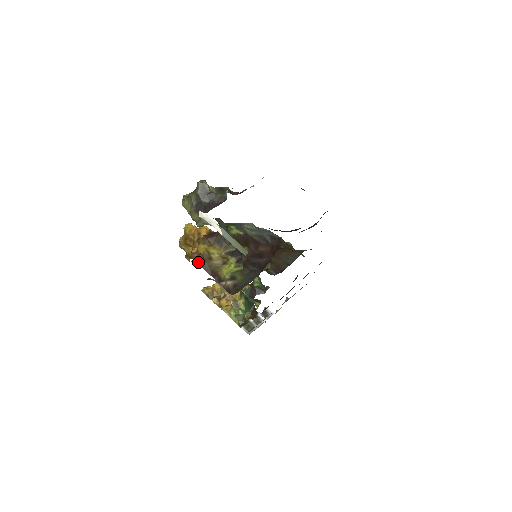
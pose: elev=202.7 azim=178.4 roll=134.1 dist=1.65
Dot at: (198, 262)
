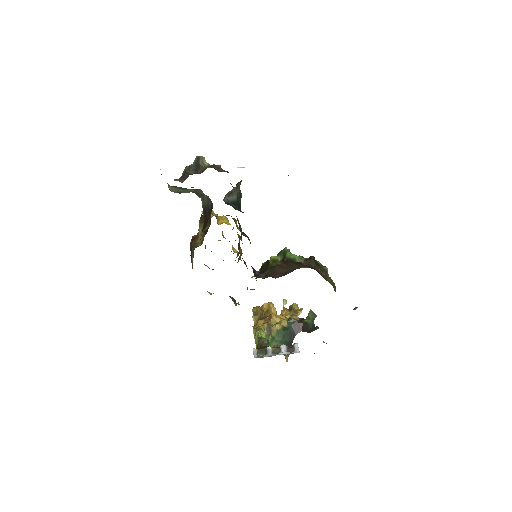
Dot at: (191, 240)
